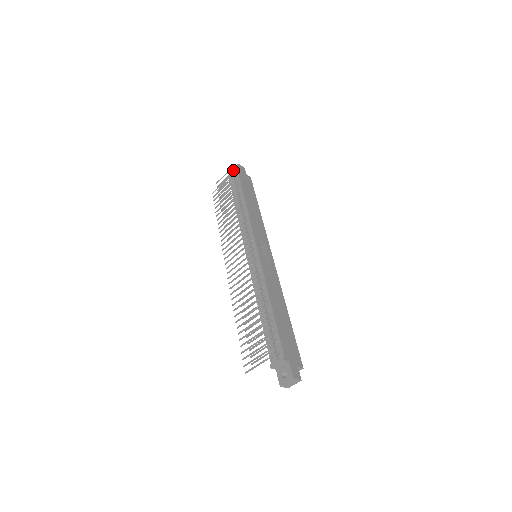
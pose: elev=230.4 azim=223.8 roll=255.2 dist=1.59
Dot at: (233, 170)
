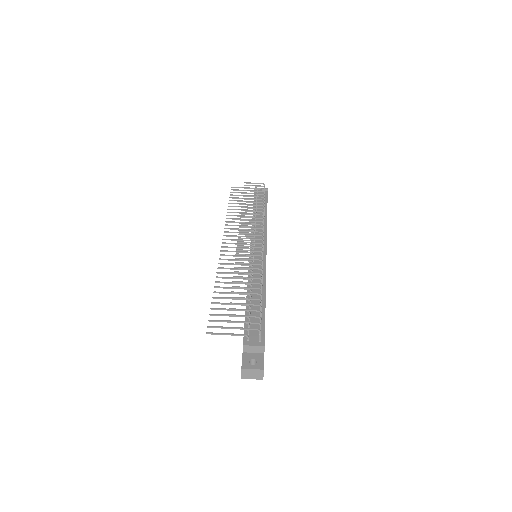
Dot at: occluded
